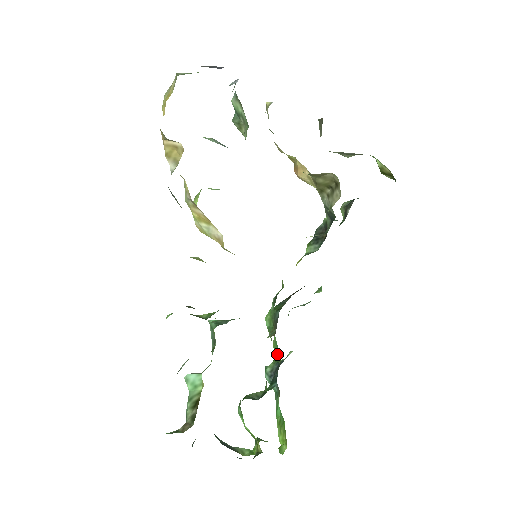
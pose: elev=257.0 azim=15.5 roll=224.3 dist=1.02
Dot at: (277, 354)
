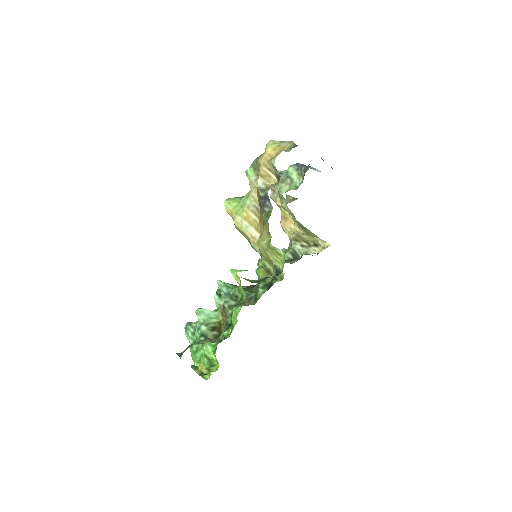
Dot at: occluded
